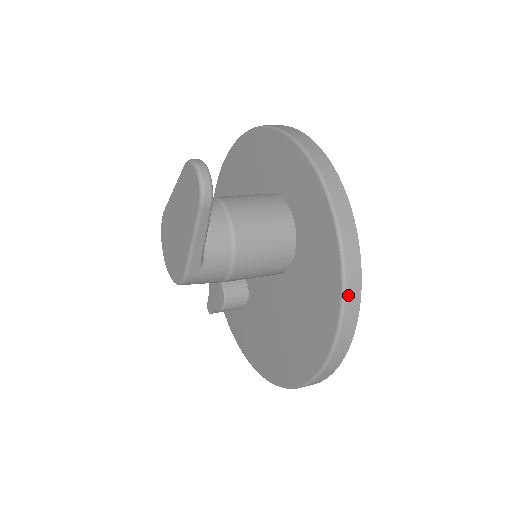
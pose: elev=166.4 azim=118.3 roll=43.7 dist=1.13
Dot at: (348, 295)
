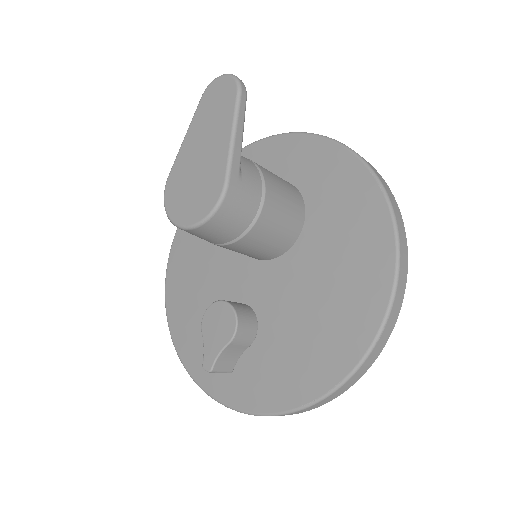
Dot at: (381, 181)
